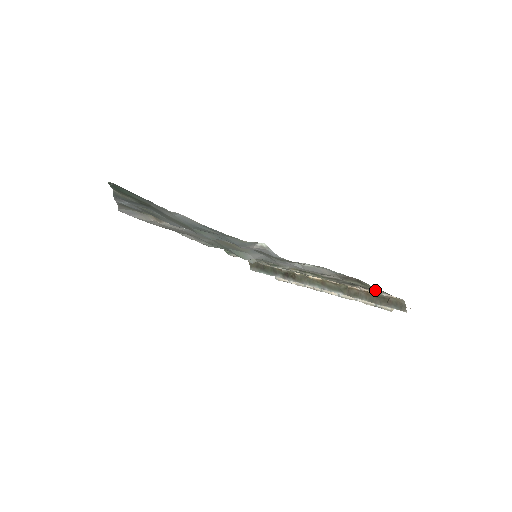
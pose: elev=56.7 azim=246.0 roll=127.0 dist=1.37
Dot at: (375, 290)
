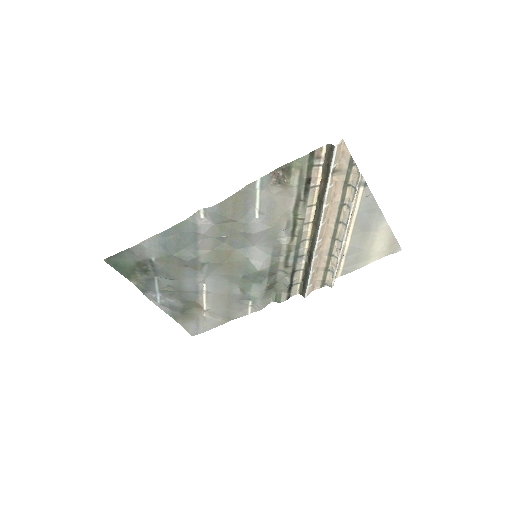
Dot at: (313, 168)
